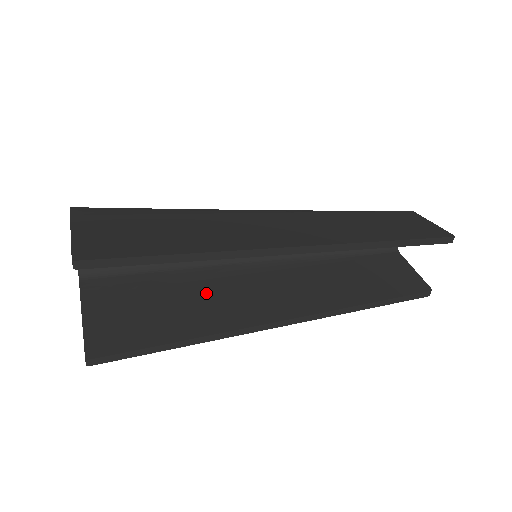
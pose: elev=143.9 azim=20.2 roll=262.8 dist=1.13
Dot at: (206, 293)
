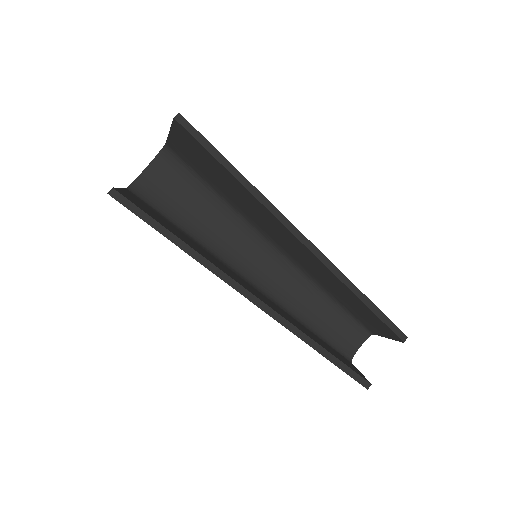
Dot at: (205, 252)
